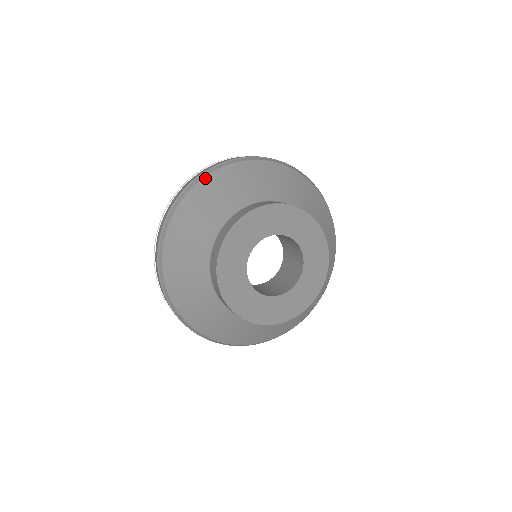
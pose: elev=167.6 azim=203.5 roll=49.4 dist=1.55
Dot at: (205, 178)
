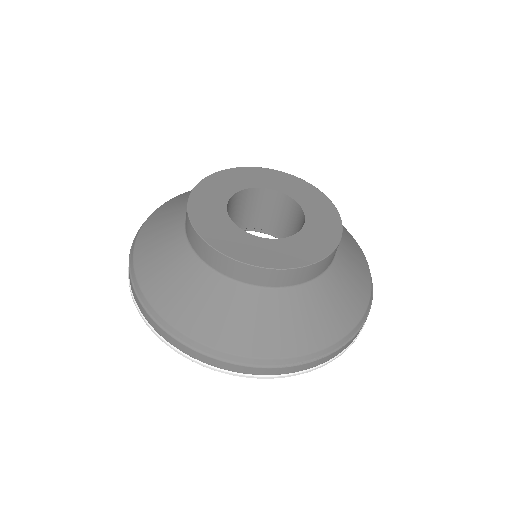
Dot at: (141, 229)
